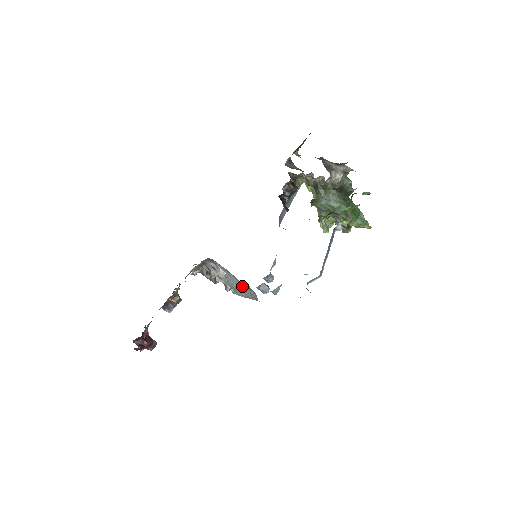
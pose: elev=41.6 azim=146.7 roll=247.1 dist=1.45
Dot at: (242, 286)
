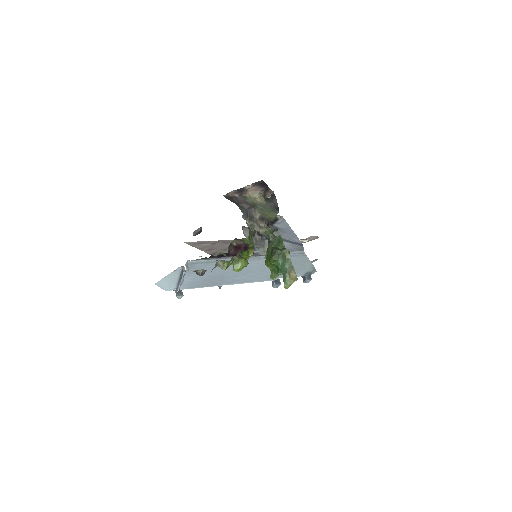
Dot at: occluded
